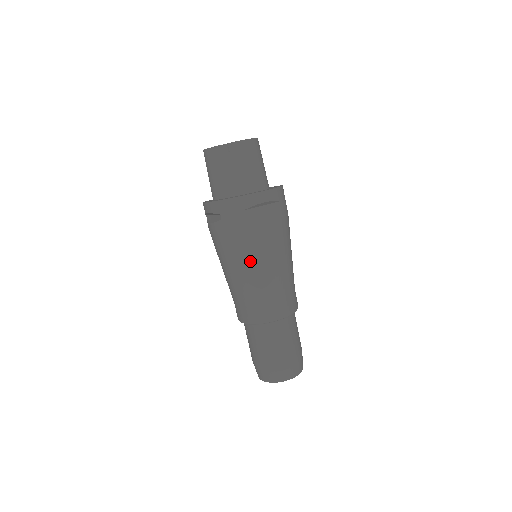
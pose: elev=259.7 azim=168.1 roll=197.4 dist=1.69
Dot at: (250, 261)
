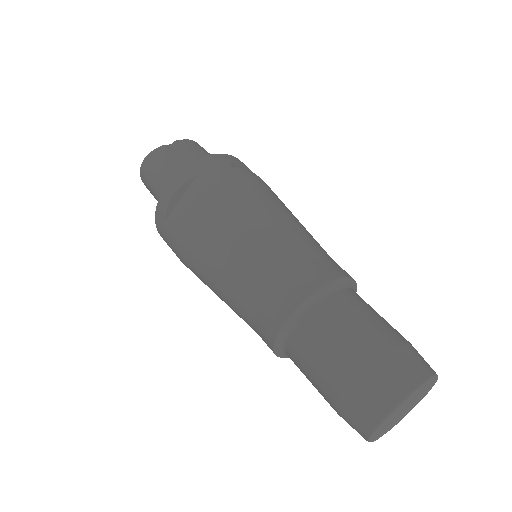
Dot at: (264, 209)
